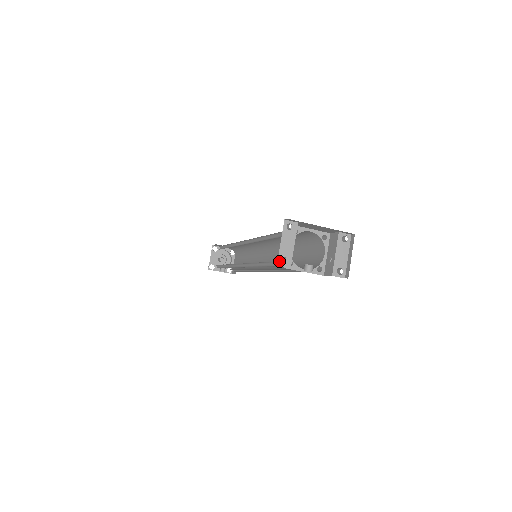
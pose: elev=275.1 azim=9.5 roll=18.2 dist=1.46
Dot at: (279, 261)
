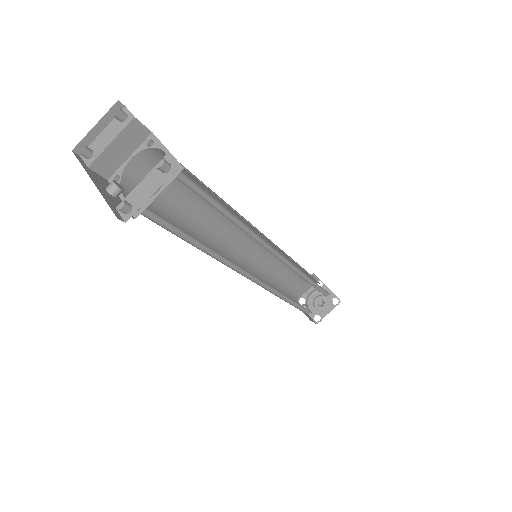
Dot at: occluded
